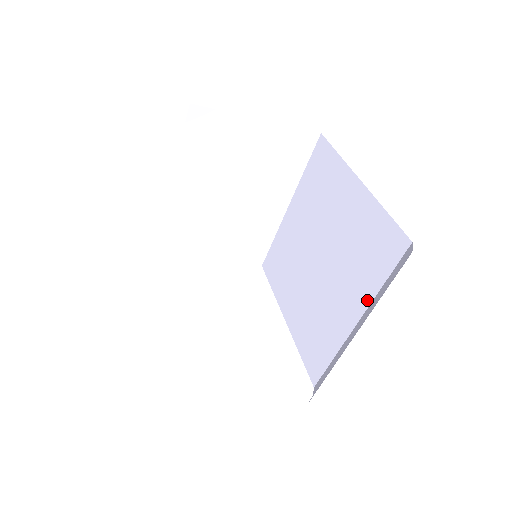
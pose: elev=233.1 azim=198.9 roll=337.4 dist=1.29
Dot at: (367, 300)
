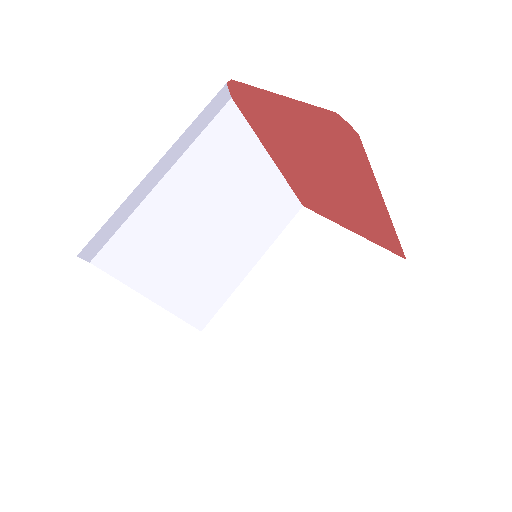
Dot at: occluded
